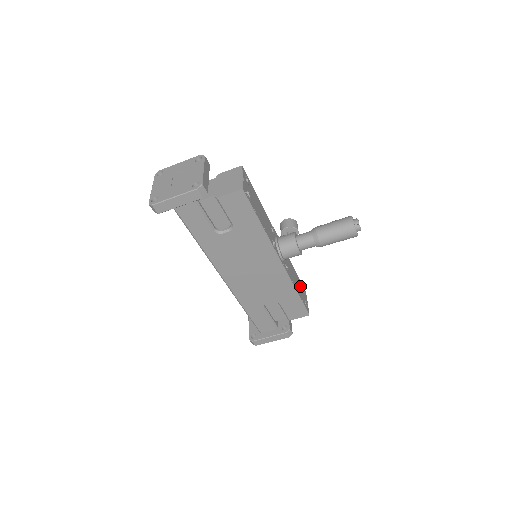
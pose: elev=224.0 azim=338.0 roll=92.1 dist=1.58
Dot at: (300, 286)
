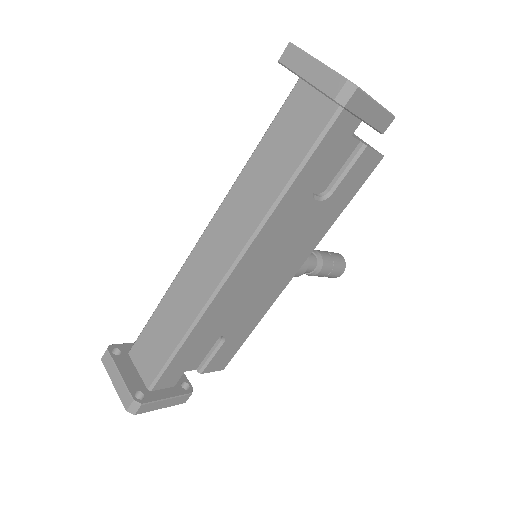
Dot at: occluded
